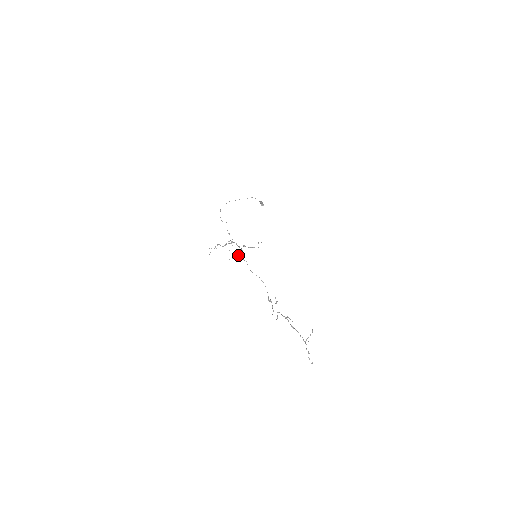
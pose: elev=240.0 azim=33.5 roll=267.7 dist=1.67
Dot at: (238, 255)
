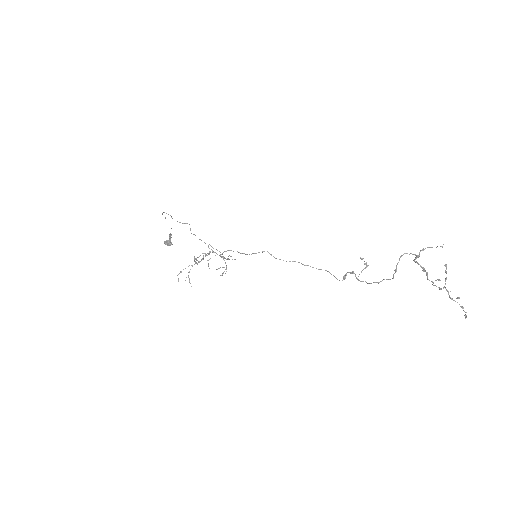
Dot at: (225, 269)
